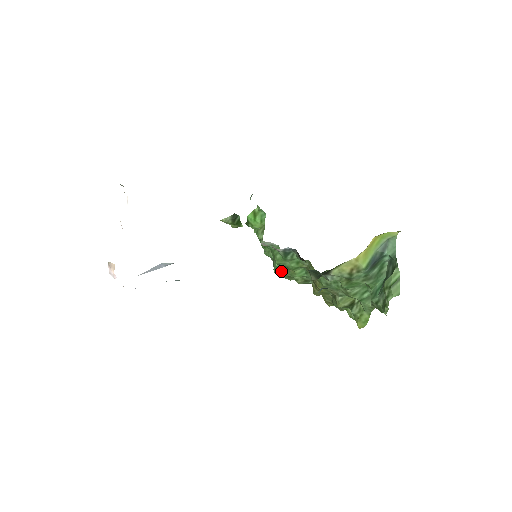
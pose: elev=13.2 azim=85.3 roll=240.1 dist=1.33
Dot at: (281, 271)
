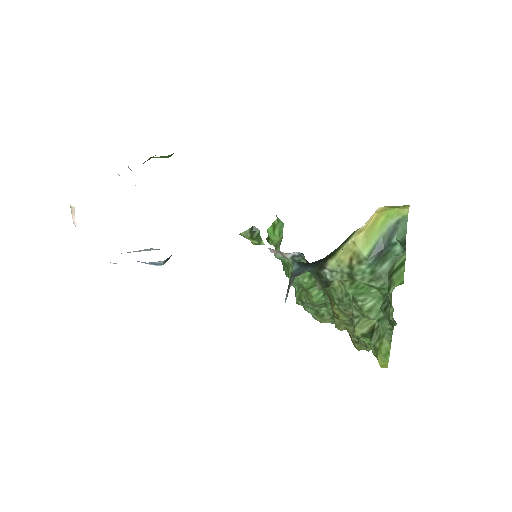
Dot at: (300, 297)
